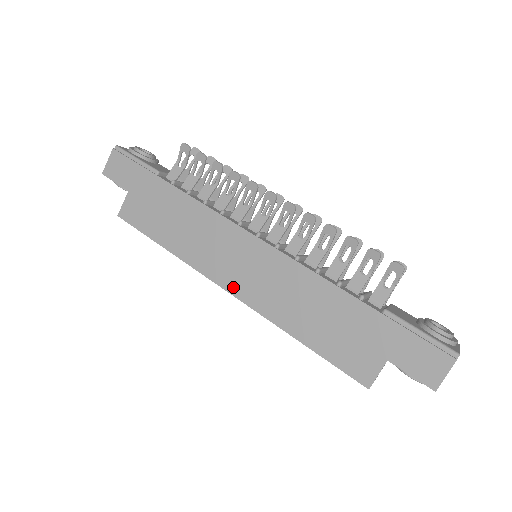
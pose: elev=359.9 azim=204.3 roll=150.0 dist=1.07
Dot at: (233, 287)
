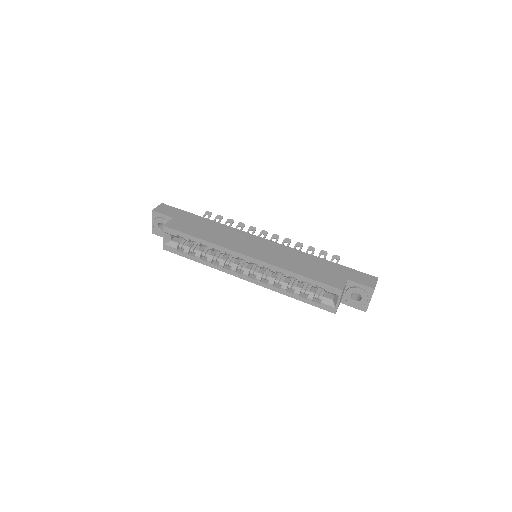
Dot at: (252, 254)
